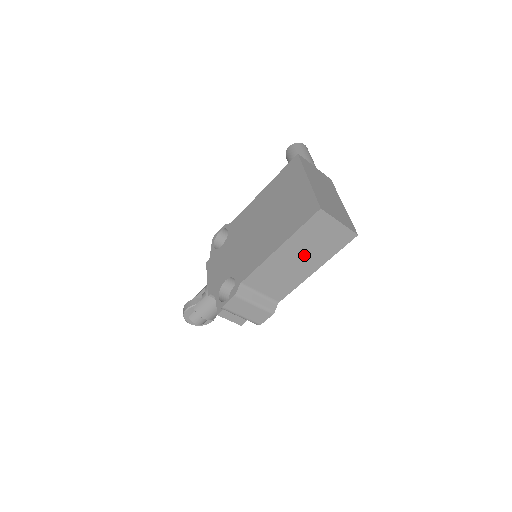
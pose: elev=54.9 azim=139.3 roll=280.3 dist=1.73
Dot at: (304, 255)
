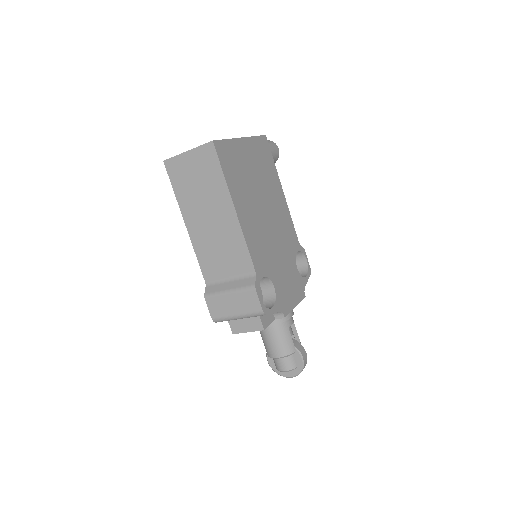
Dot at: (207, 207)
